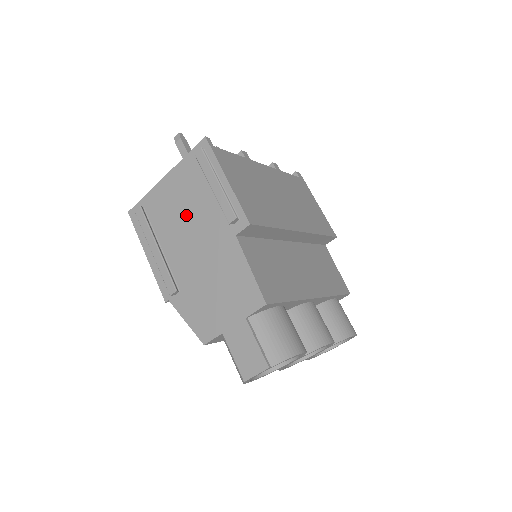
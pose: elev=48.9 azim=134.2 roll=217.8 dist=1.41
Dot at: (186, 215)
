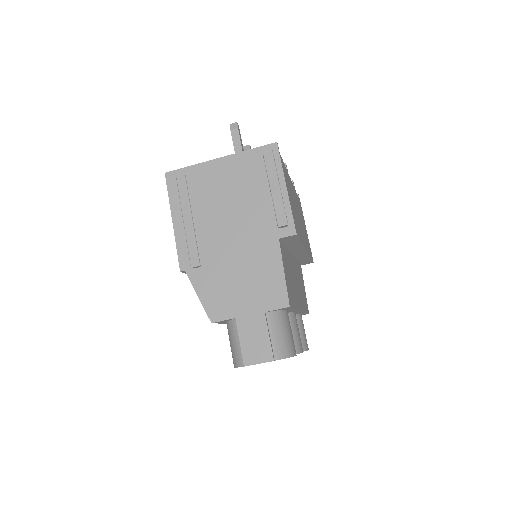
Dot at: (232, 201)
